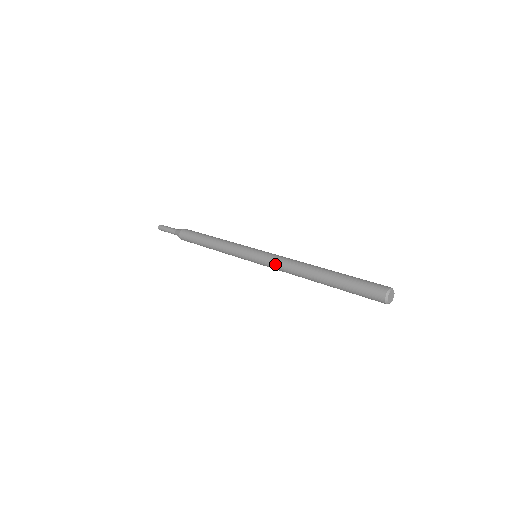
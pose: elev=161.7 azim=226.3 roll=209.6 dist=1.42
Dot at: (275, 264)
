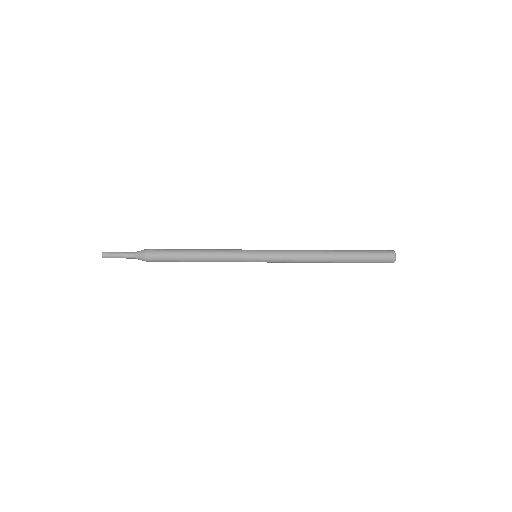
Dot at: (286, 251)
